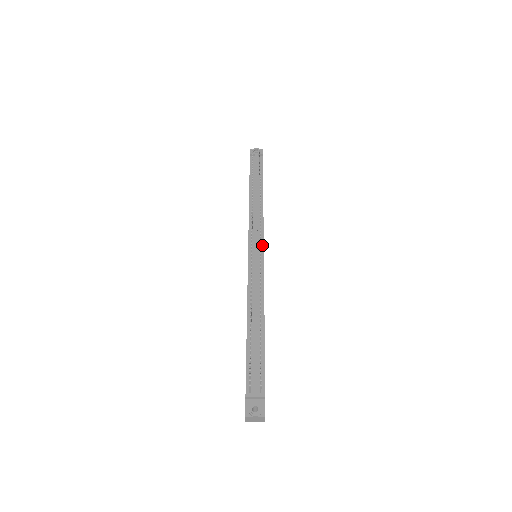
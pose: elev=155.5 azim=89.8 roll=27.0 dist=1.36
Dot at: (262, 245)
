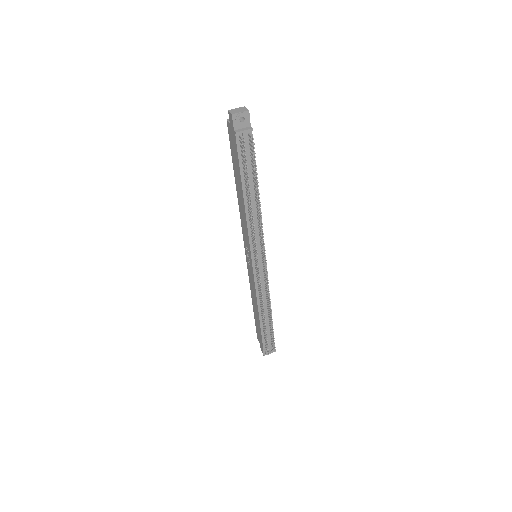
Dot at: occluded
